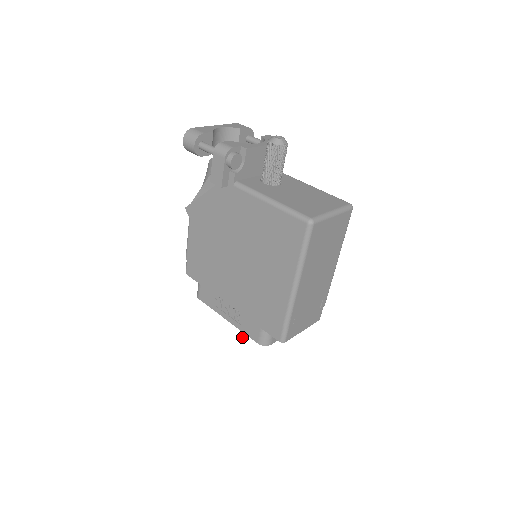
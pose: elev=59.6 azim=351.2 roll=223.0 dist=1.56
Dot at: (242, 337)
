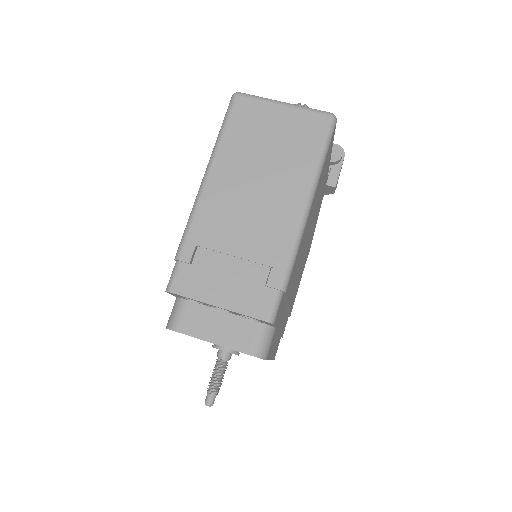
Dot at: (206, 400)
